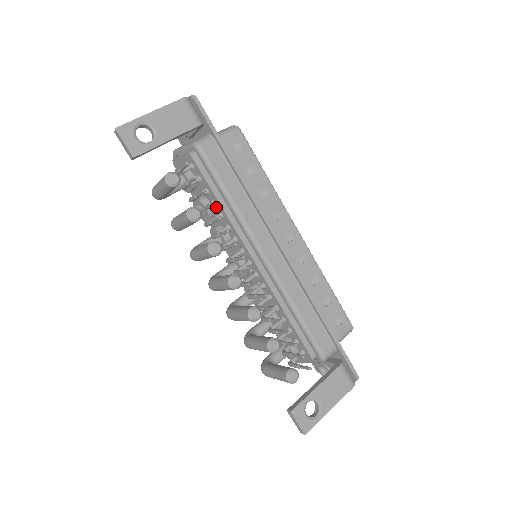
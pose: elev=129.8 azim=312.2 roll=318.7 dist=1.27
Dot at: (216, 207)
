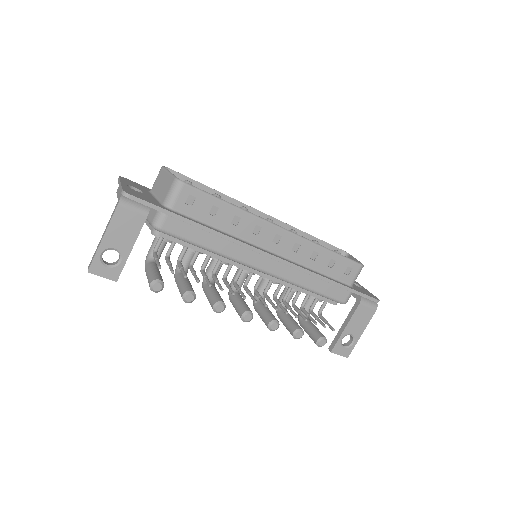
Dot at: occluded
